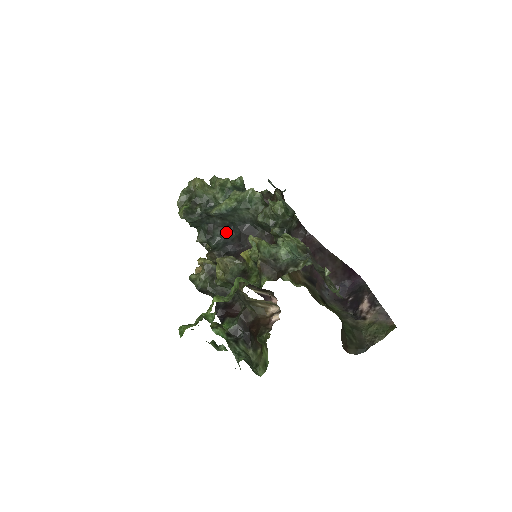
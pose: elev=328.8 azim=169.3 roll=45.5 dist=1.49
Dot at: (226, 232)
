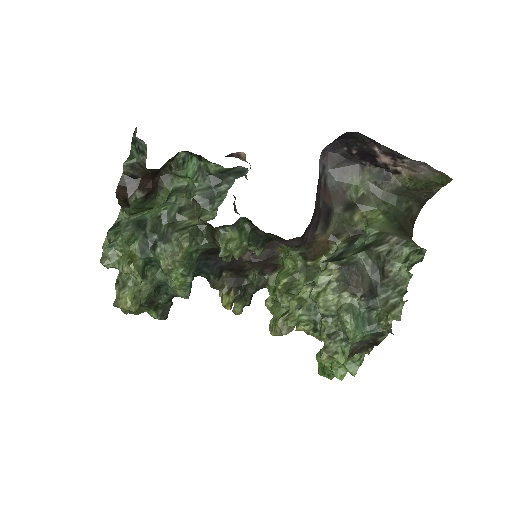
Dot at: occluded
